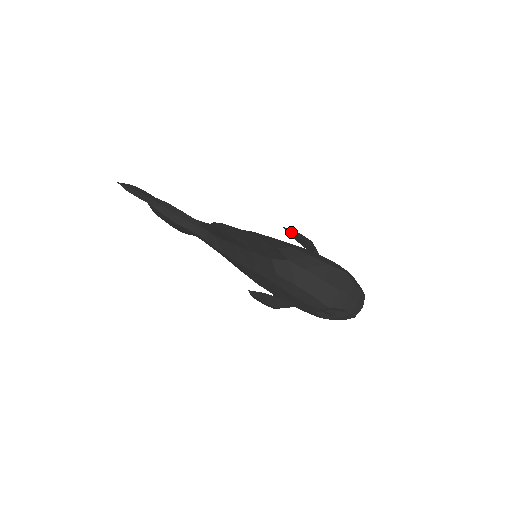
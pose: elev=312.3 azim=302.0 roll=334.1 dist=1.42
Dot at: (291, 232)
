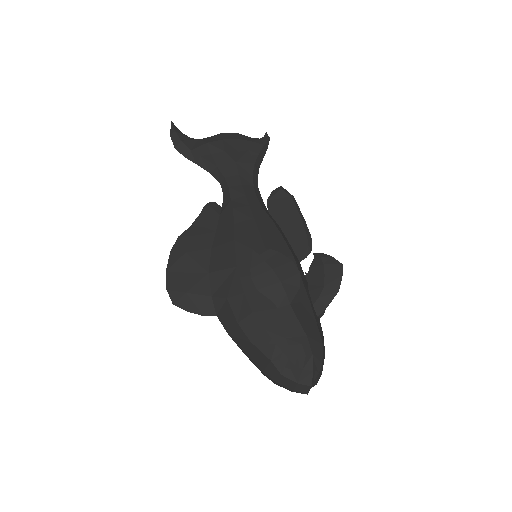
Dot at: (252, 266)
